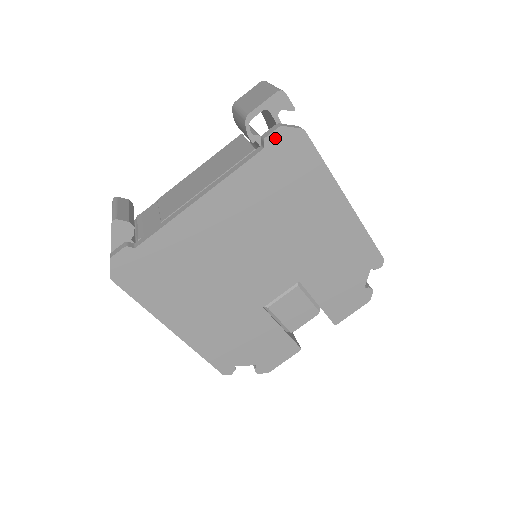
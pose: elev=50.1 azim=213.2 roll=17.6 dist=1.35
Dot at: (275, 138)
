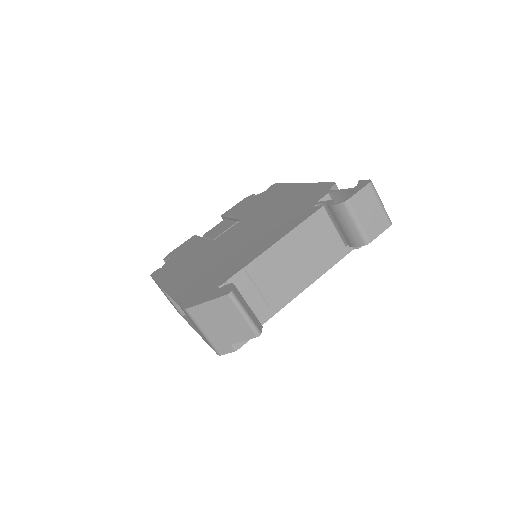
Dot at: occluded
